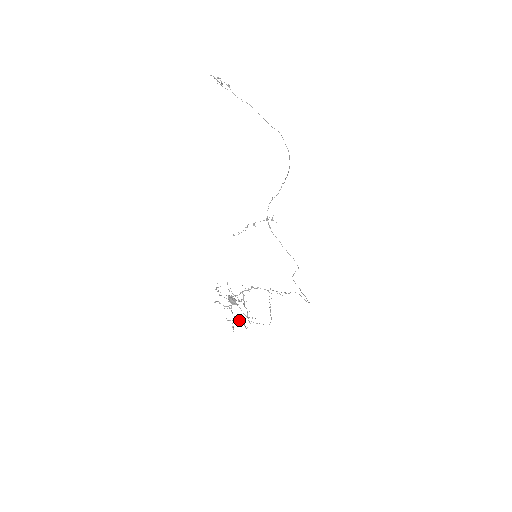
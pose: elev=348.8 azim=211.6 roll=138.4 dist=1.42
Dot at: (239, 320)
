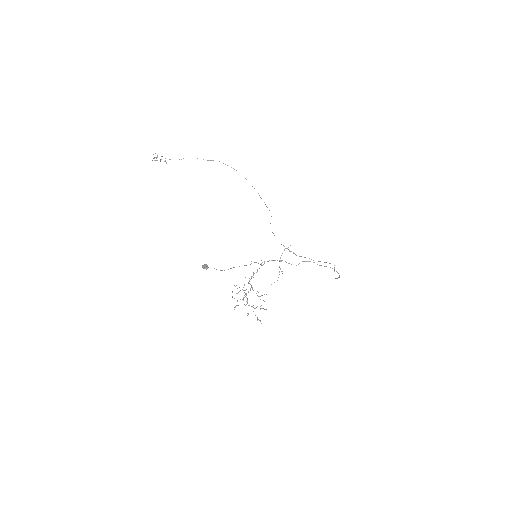
Dot at: occluded
